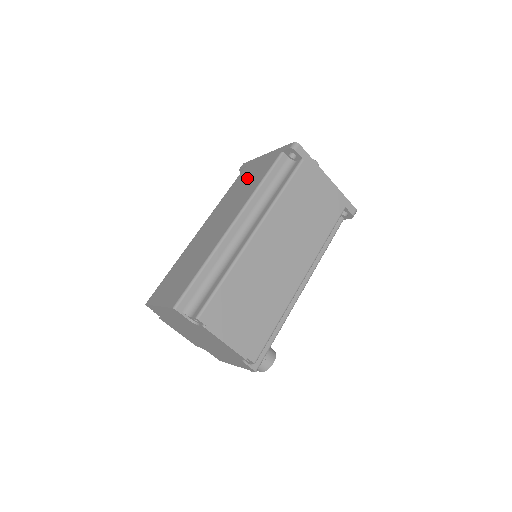
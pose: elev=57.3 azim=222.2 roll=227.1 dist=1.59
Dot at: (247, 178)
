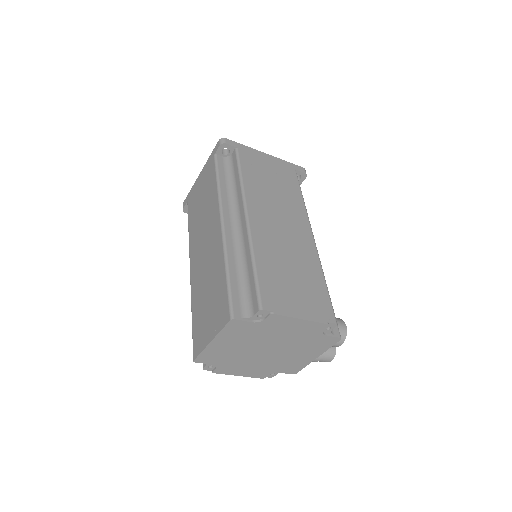
Dot at: (199, 200)
